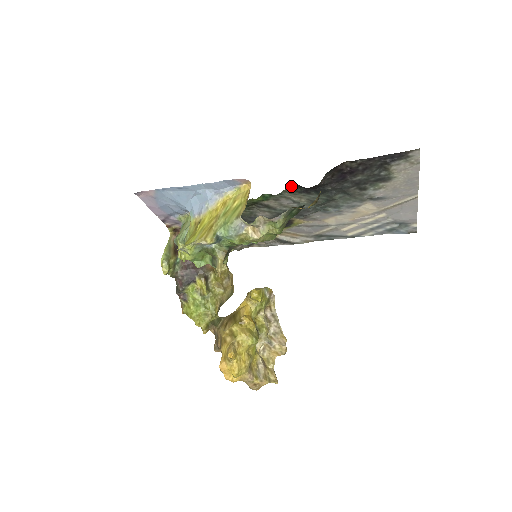
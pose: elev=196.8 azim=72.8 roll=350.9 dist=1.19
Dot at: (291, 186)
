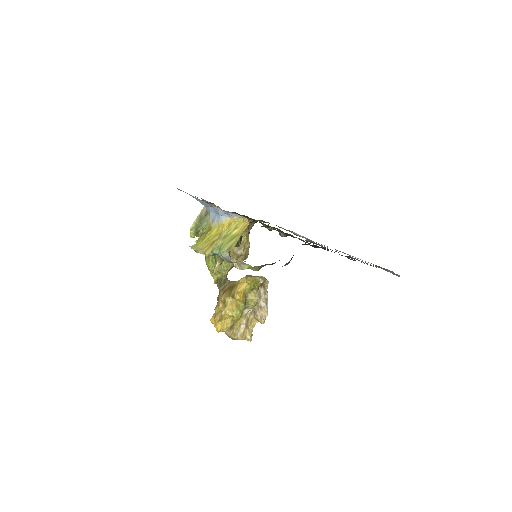
Dot at: occluded
